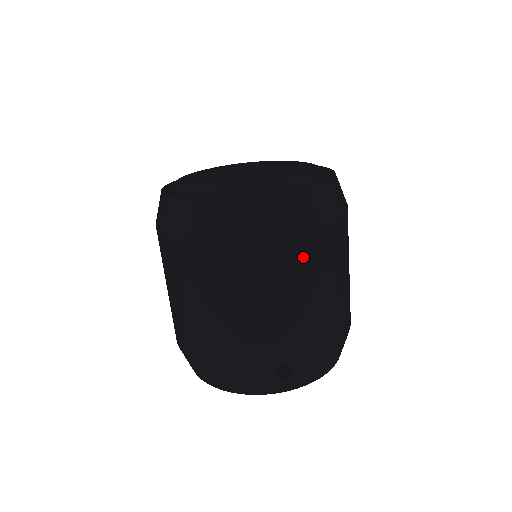
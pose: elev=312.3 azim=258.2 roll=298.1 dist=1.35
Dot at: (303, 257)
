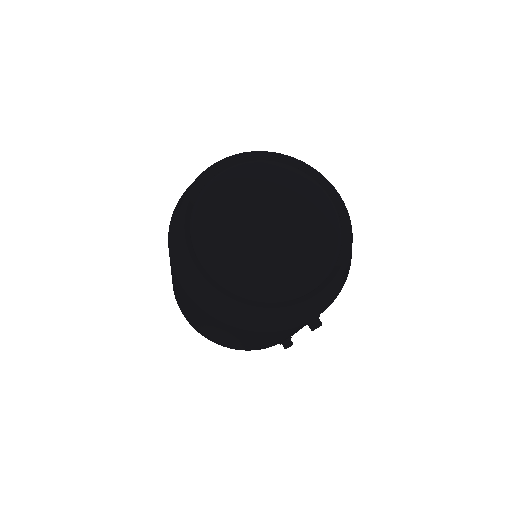
Dot at: occluded
